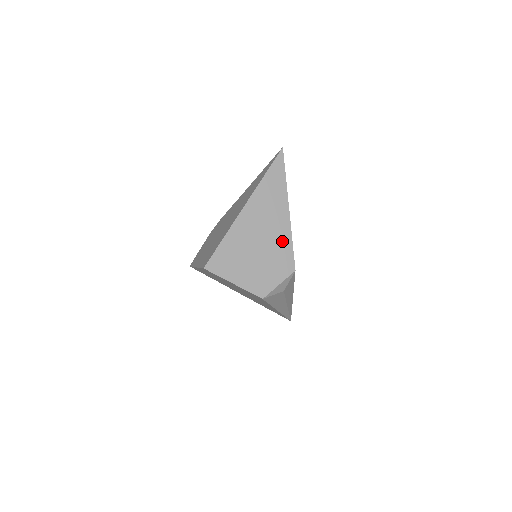
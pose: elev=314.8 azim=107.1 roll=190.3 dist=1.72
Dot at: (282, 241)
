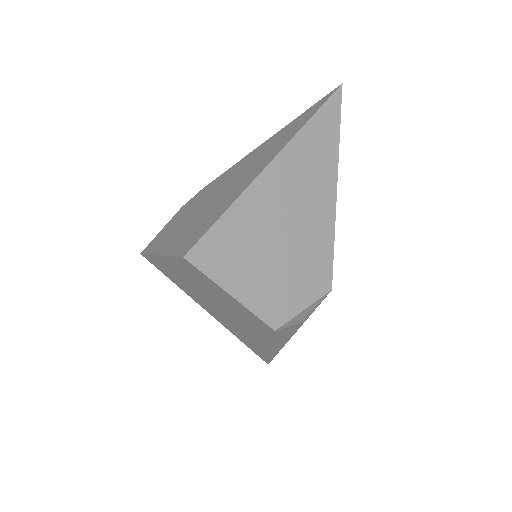
Dot at: (319, 236)
